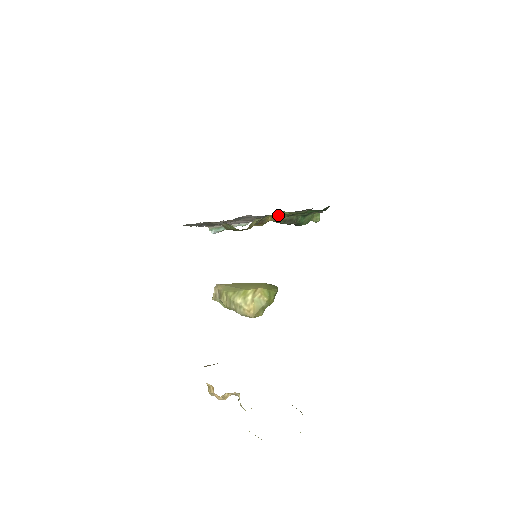
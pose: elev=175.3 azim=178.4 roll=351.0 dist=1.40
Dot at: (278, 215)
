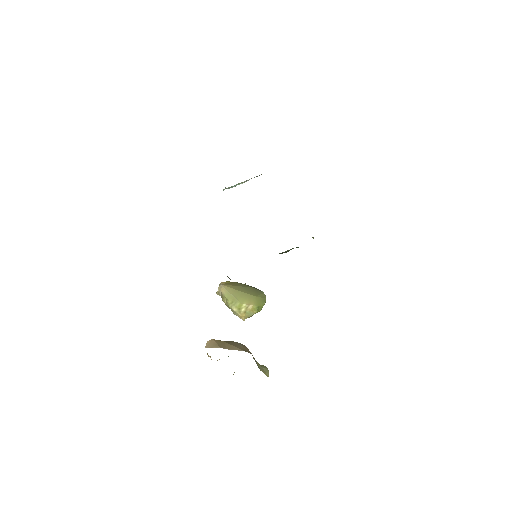
Dot at: occluded
